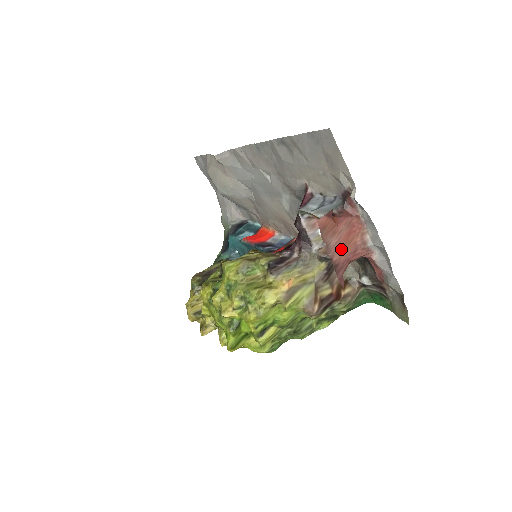
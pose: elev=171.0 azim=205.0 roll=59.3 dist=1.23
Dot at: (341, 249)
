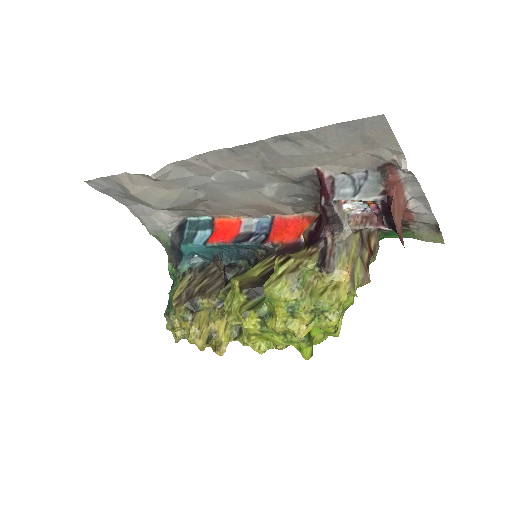
Dot at: (399, 219)
